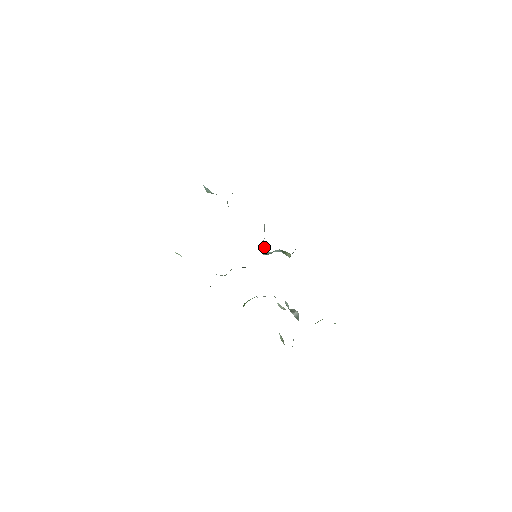
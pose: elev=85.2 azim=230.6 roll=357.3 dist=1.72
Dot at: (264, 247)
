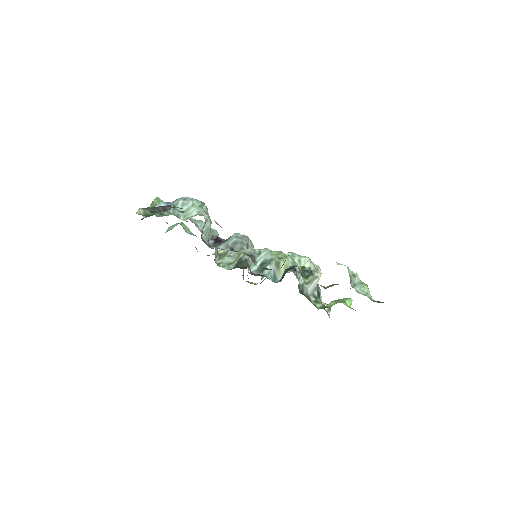
Dot at: (261, 251)
